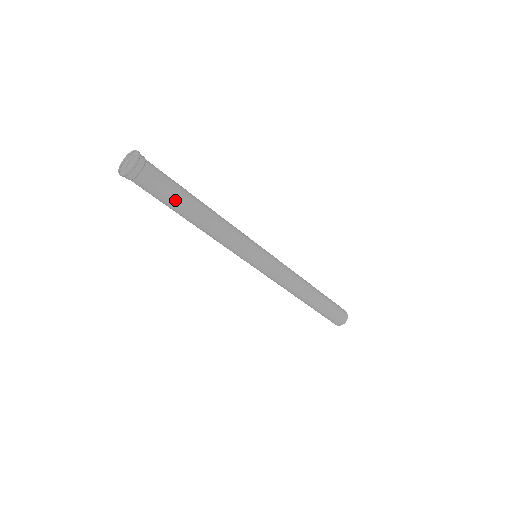
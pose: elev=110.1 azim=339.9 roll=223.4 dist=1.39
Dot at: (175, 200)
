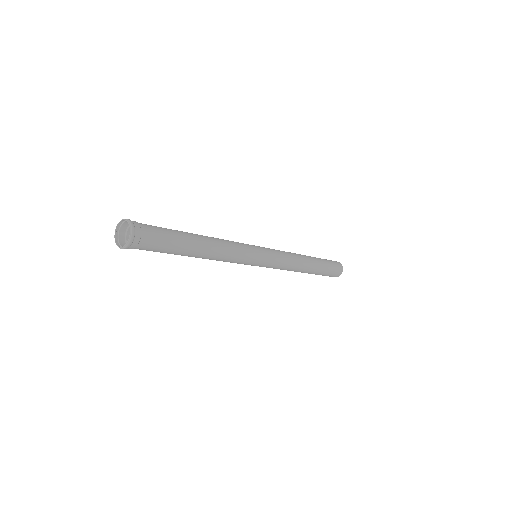
Dot at: (170, 253)
